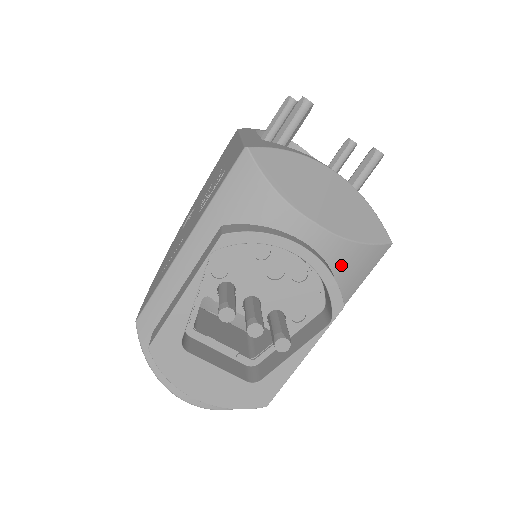
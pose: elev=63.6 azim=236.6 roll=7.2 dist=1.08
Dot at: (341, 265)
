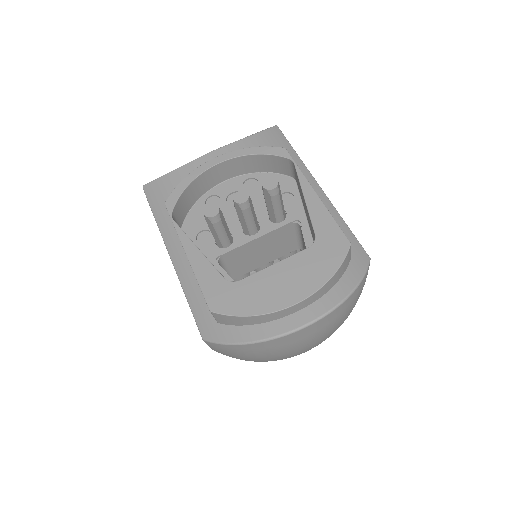
Dot at: occluded
